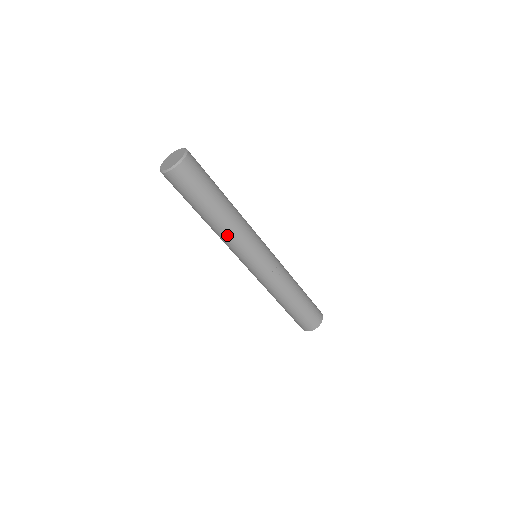
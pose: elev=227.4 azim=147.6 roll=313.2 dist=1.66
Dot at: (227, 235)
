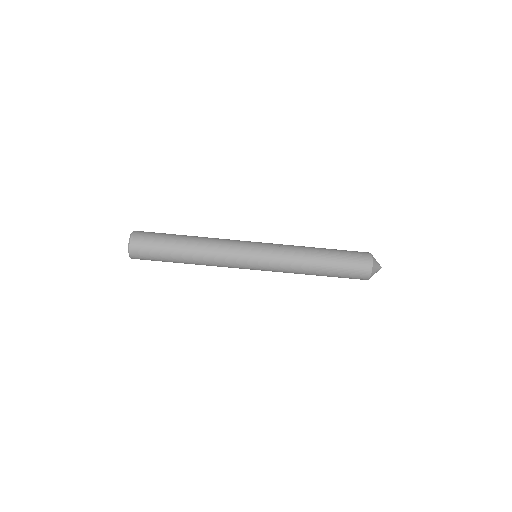
Dot at: (210, 252)
